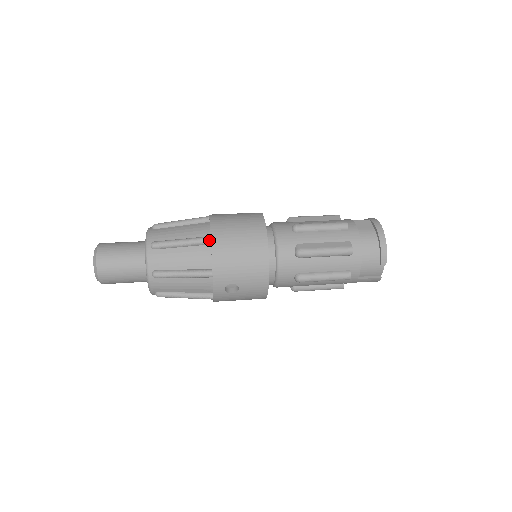
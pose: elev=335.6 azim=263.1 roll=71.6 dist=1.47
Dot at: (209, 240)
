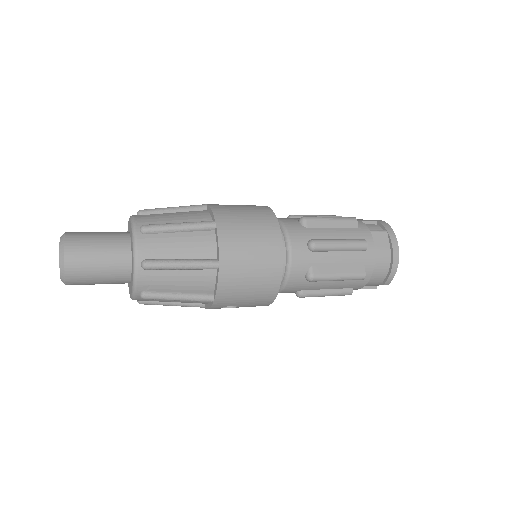
Dot at: (217, 267)
